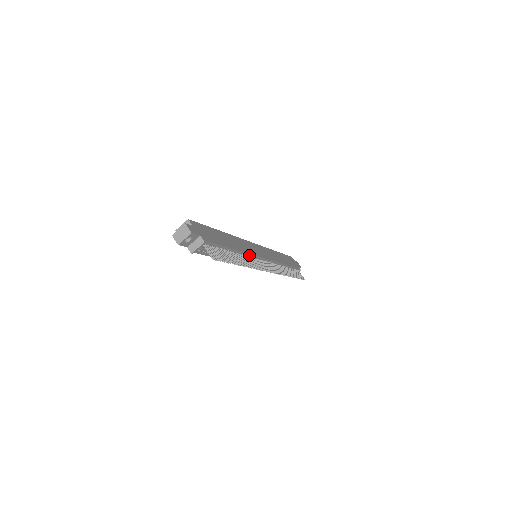
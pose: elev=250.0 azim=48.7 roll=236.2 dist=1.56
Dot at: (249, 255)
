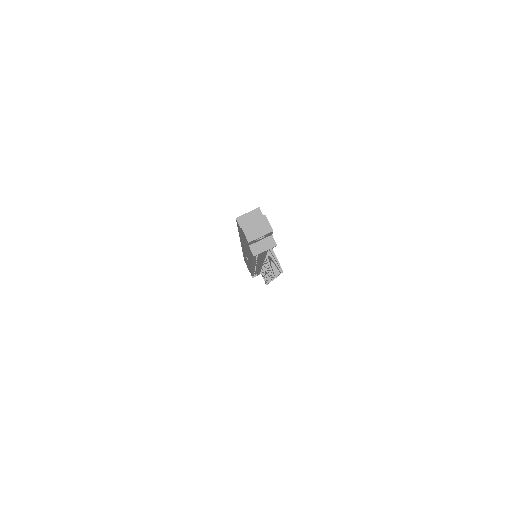
Dot at: occluded
